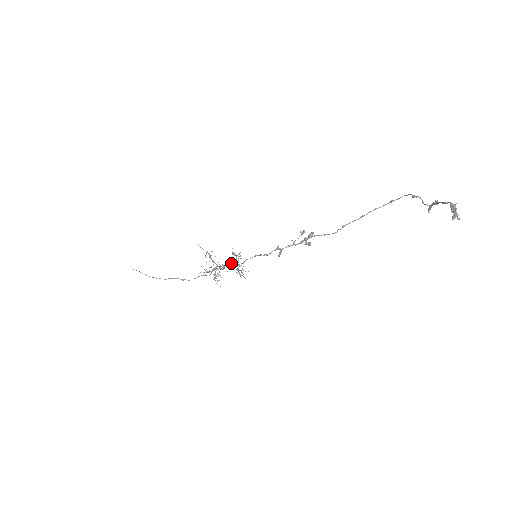
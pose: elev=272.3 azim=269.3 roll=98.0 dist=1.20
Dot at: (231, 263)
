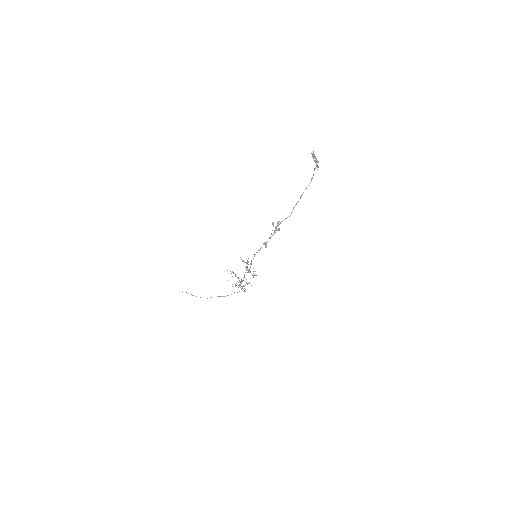
Dot at: occluded
